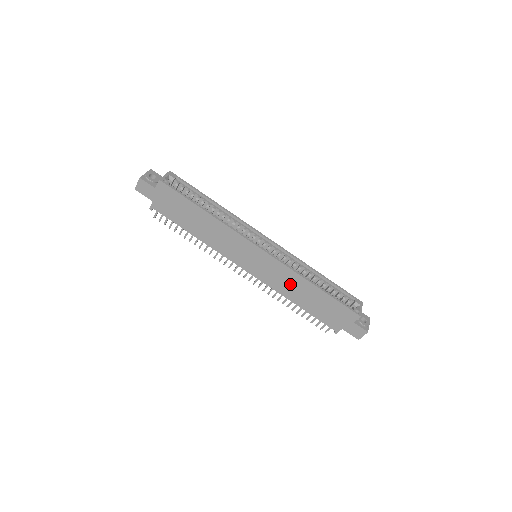
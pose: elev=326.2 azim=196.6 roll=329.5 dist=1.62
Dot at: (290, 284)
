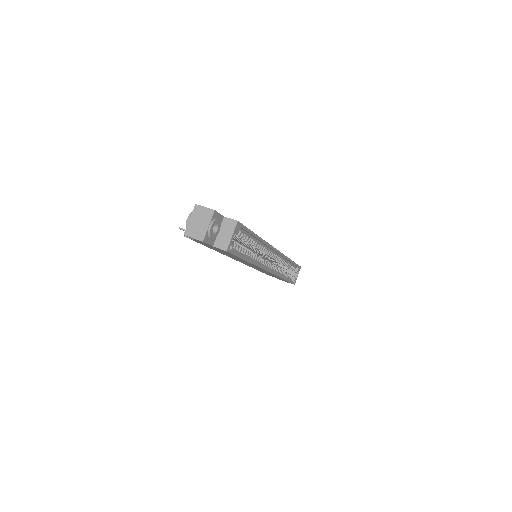
Dot at: occluded
